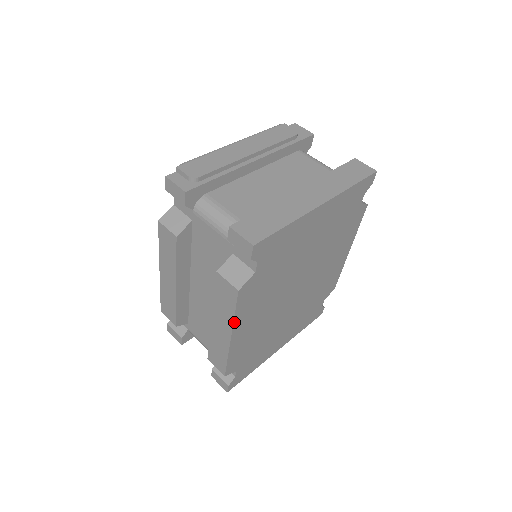
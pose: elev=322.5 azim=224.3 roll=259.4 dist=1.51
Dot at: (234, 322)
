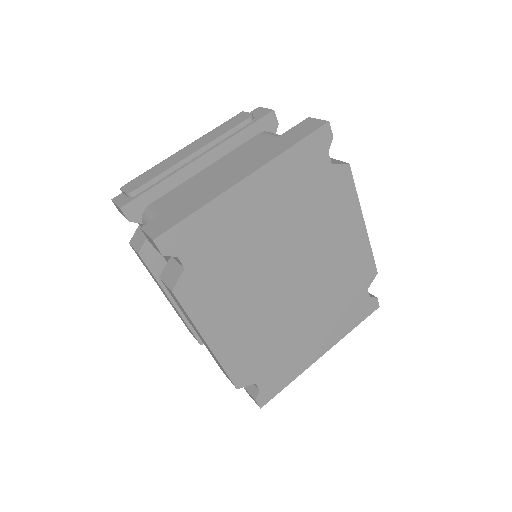
Dot at: (197, 327)
